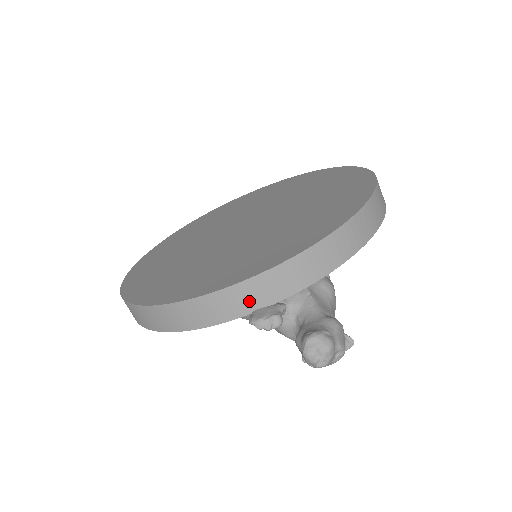
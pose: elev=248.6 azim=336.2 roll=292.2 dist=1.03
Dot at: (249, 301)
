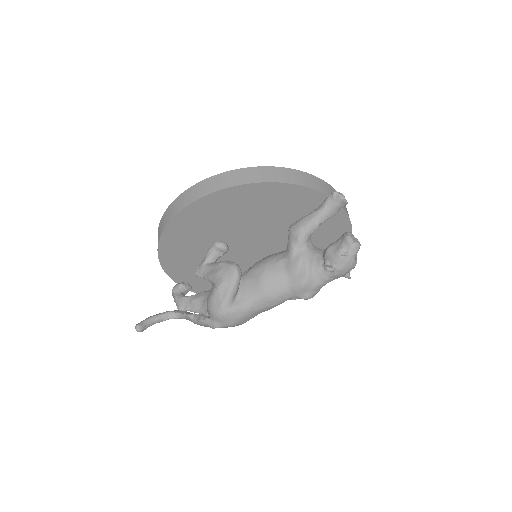
Dot at: (328, 191)
